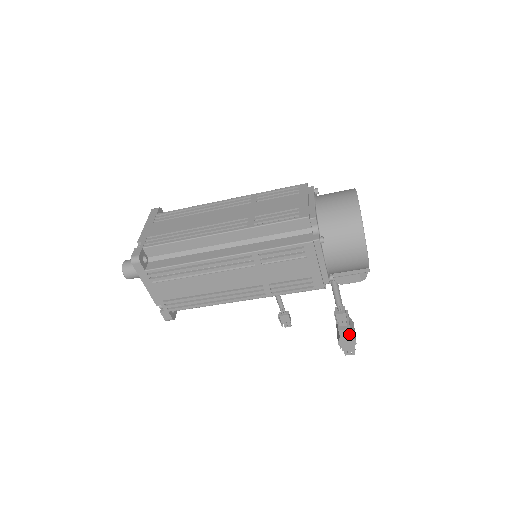
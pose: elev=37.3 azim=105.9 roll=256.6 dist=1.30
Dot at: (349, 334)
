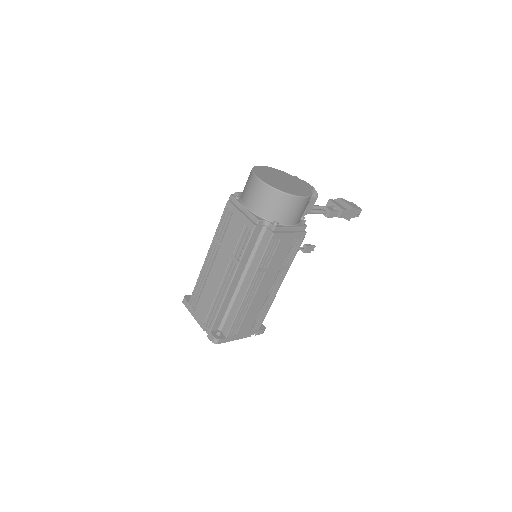
Dot at: (346, 211)
